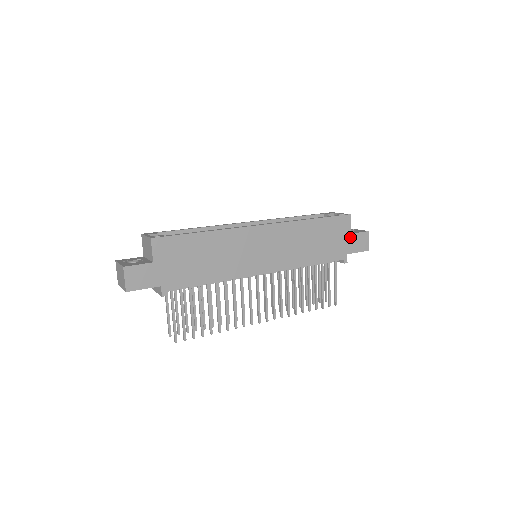
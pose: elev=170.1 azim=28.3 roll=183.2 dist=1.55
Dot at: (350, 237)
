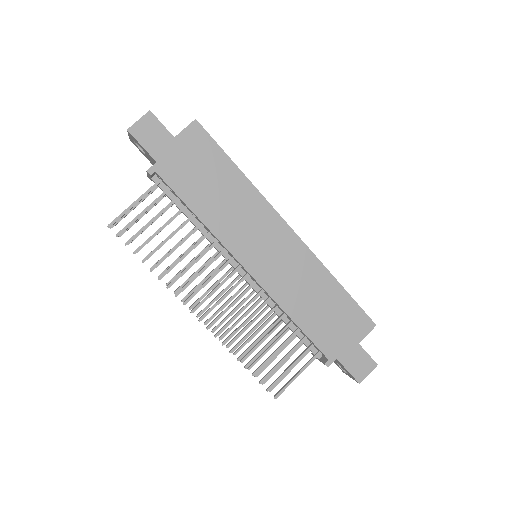
Dot at: (355, 346)
